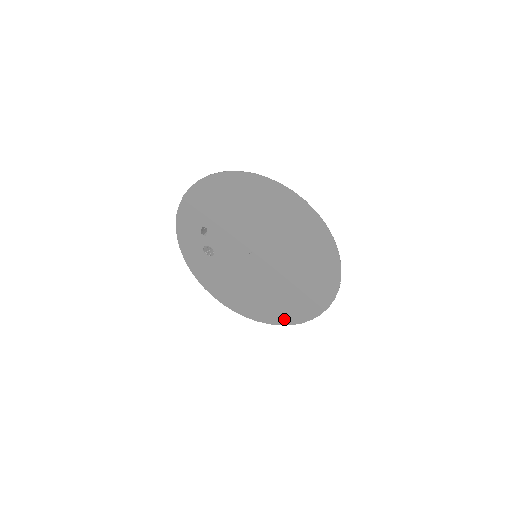
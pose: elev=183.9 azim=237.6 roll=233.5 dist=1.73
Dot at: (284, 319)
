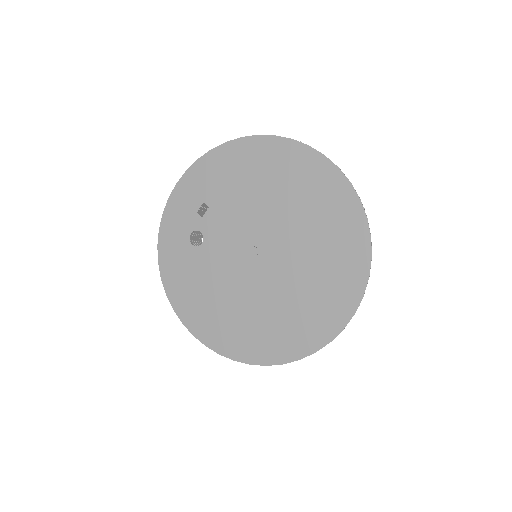
Dot at: (261, 354)
